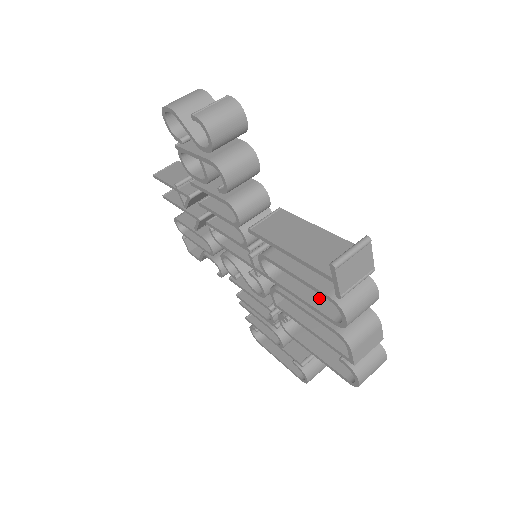
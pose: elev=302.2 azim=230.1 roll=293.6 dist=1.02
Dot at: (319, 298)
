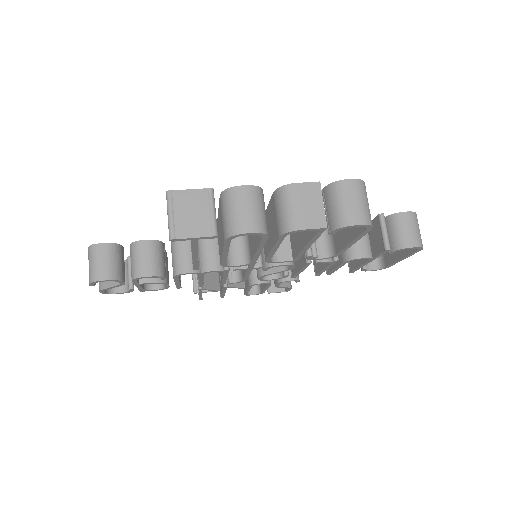
Dot at: (256, 236)
